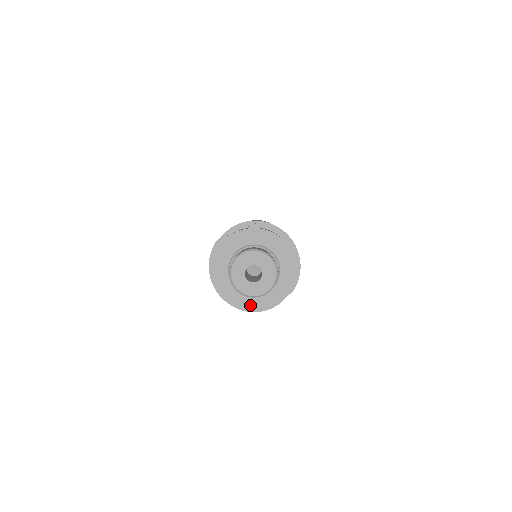
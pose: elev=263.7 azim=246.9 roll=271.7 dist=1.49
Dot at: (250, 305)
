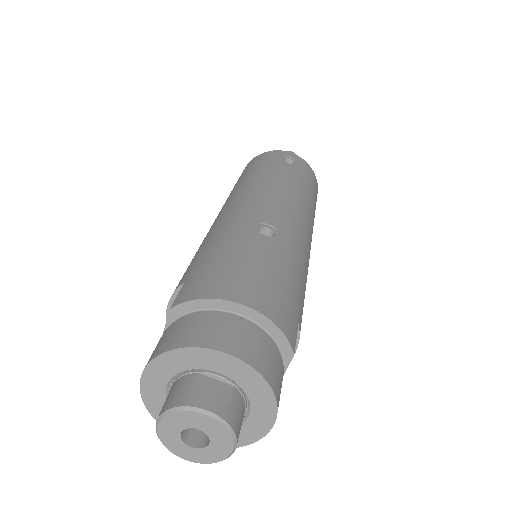
Dot at: (247, 436)
